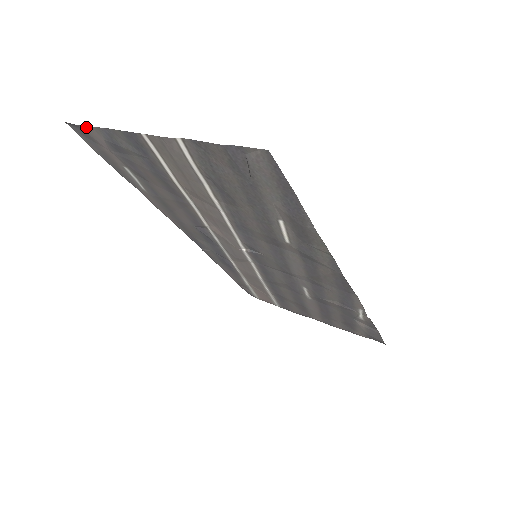
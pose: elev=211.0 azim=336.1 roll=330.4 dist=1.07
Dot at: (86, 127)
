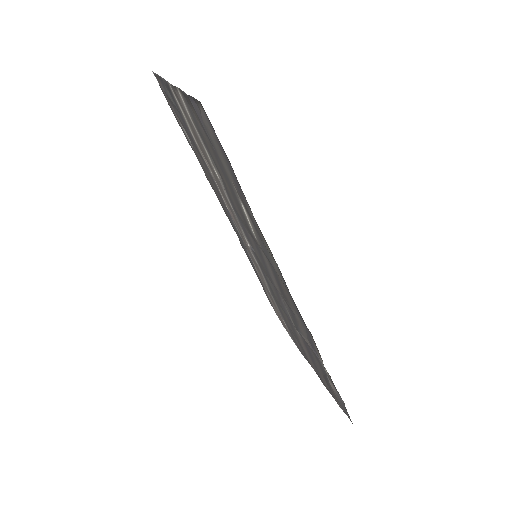
Dot at: (156, 75)
